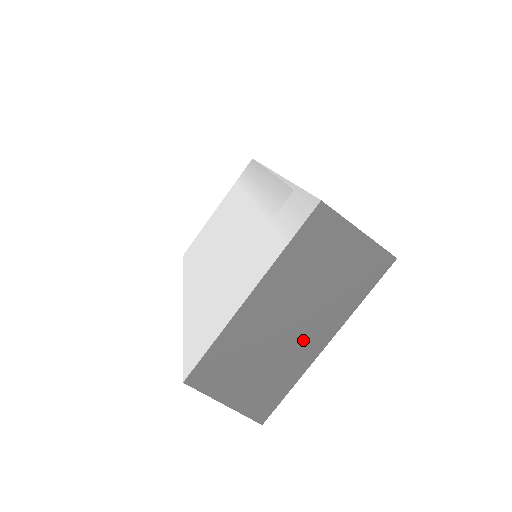
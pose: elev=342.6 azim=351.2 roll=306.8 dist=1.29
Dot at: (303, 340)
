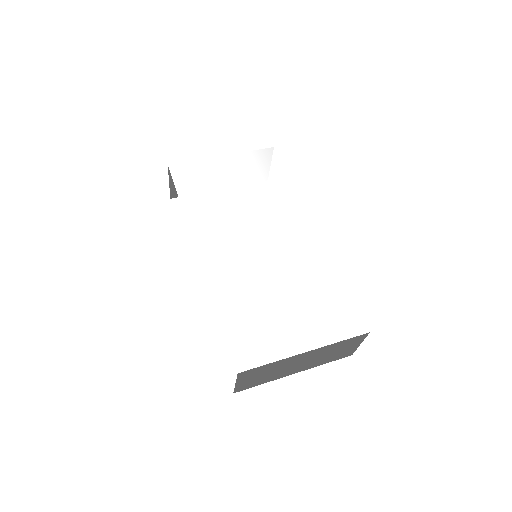
Dot at: (293, 370)
